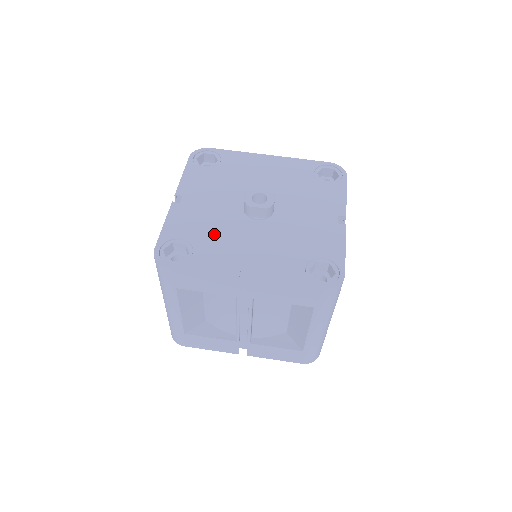
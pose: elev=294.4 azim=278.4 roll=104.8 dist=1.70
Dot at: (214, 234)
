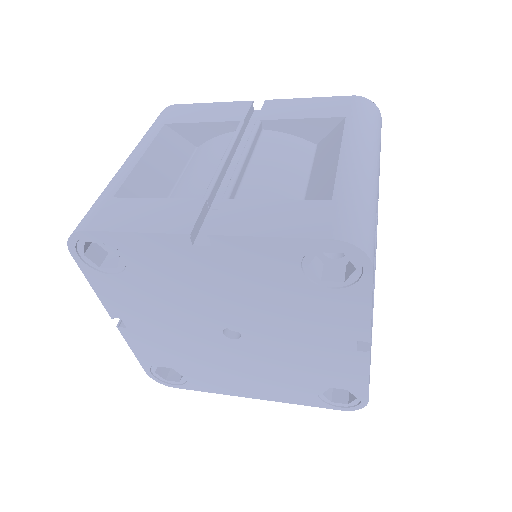
Dot at: occluded
